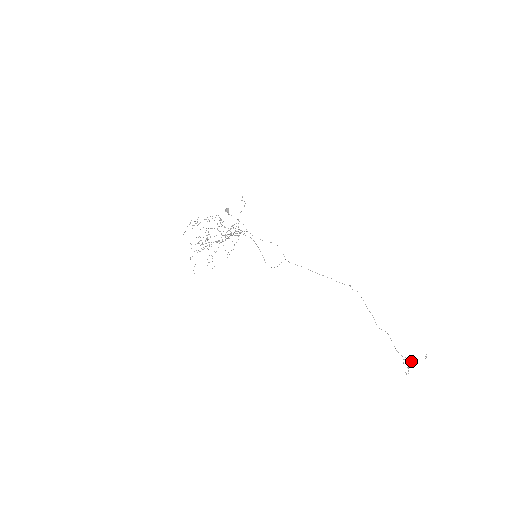
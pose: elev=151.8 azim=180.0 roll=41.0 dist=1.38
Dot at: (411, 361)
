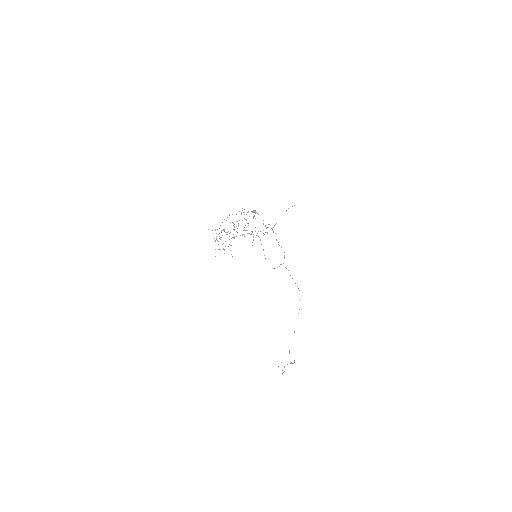
Dot at: occluded
